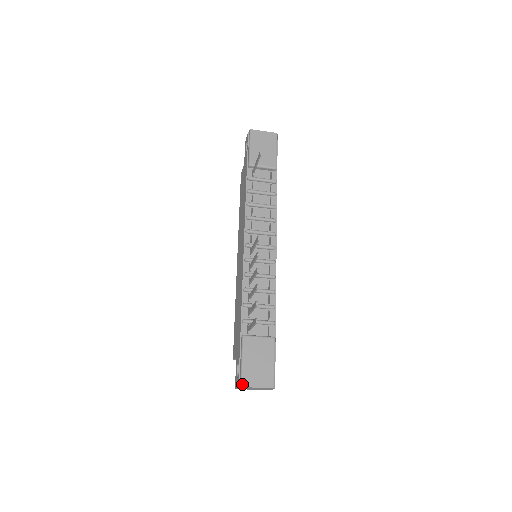
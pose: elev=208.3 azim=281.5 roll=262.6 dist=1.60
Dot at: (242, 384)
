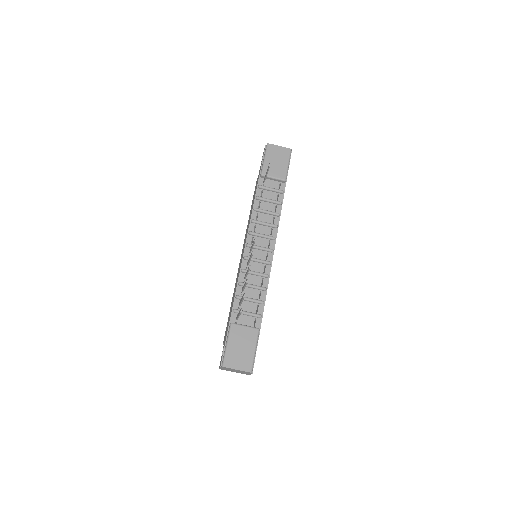
Dot at: (223, 364)
